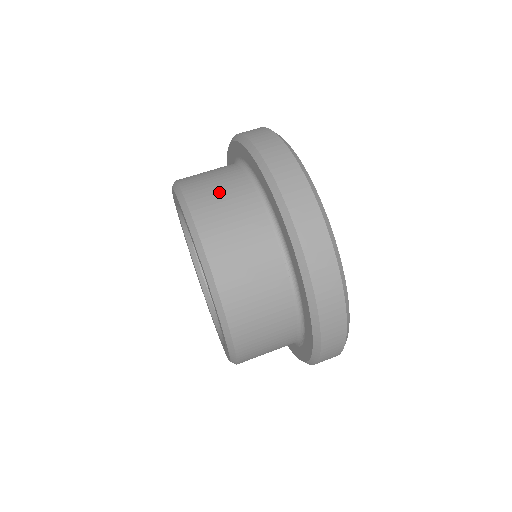
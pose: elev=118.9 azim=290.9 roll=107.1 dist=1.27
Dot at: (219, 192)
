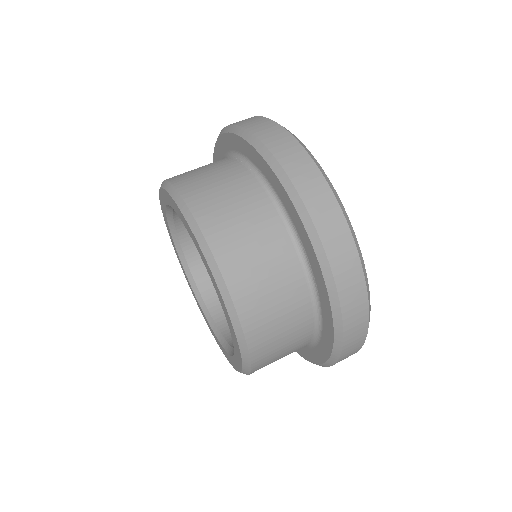
Dot at: occluded
